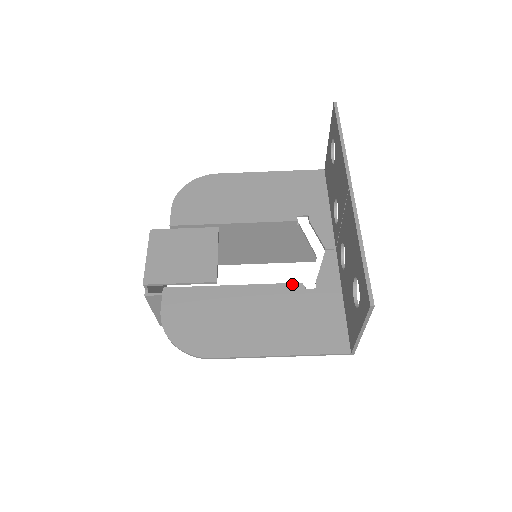
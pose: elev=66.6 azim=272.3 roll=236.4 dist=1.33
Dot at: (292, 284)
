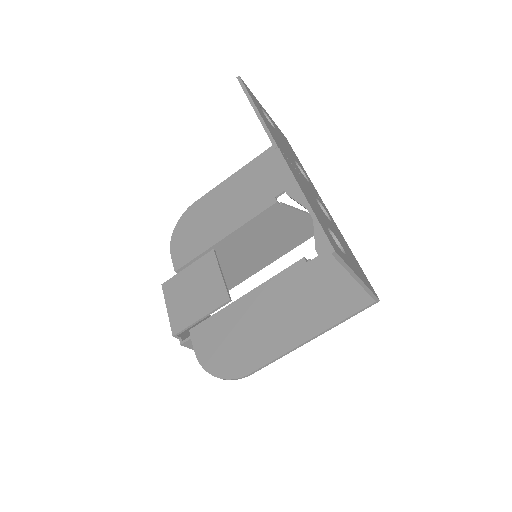
Dot at: (295, 264)
